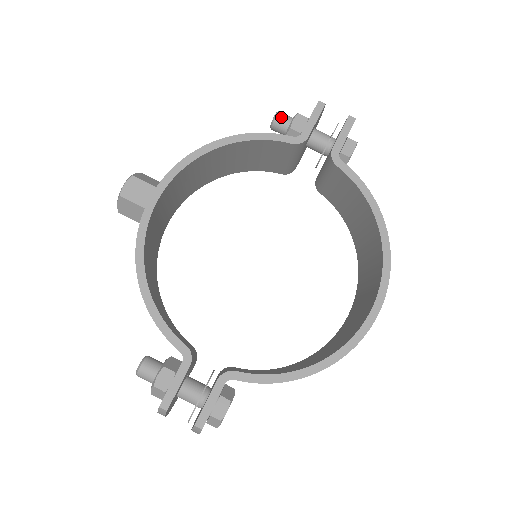
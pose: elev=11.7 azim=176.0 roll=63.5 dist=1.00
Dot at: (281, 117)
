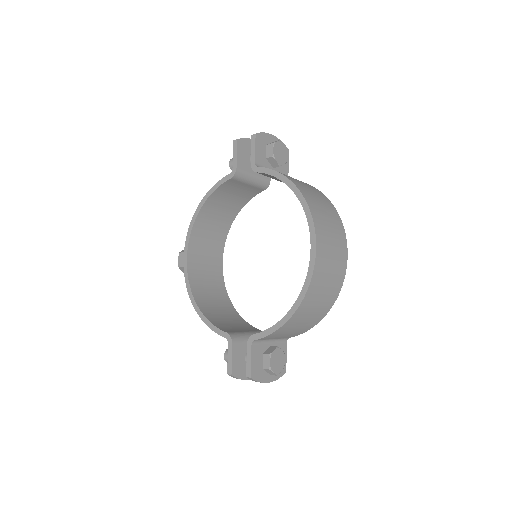
Dot at: (231, 162)
